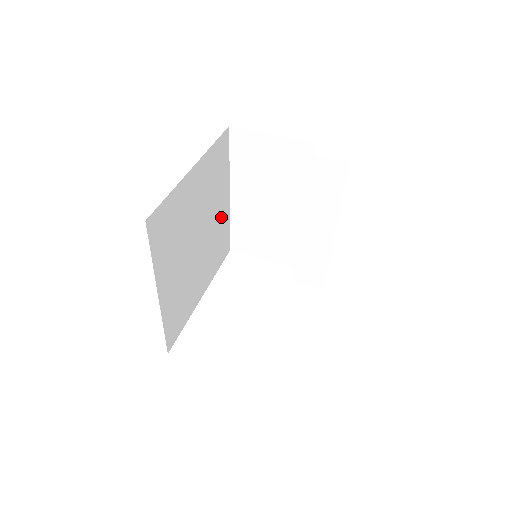
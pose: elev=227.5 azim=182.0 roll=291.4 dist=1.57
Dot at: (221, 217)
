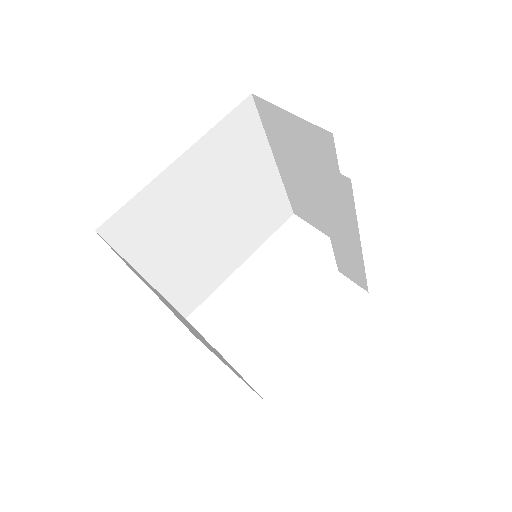
Dot at: (262, 188)
